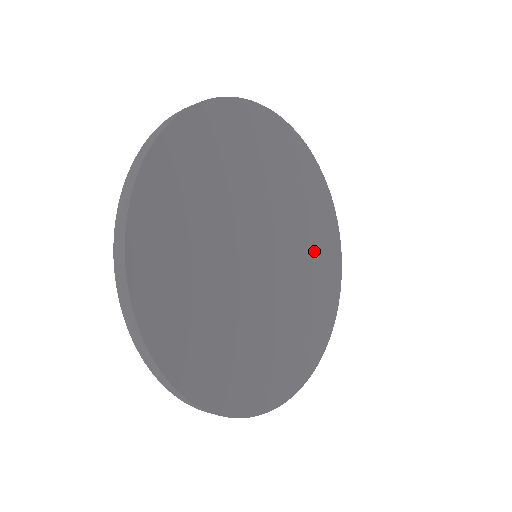
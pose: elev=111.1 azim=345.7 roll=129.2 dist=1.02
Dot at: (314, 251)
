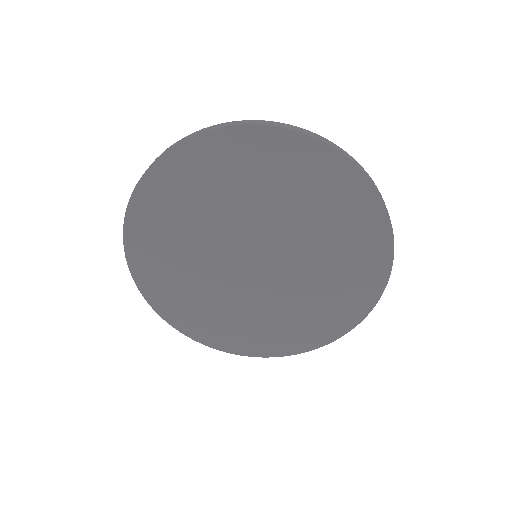
Dot at: (321, 214)
